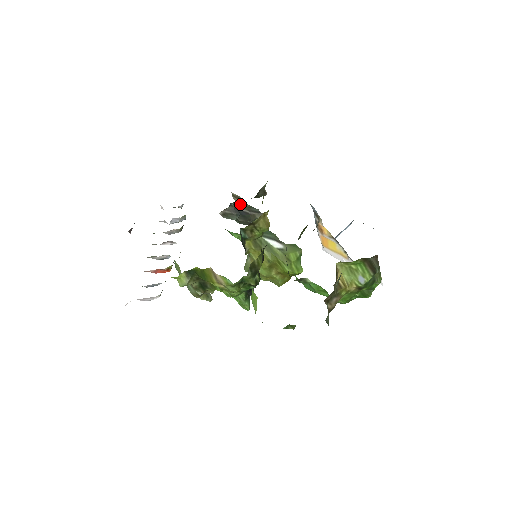
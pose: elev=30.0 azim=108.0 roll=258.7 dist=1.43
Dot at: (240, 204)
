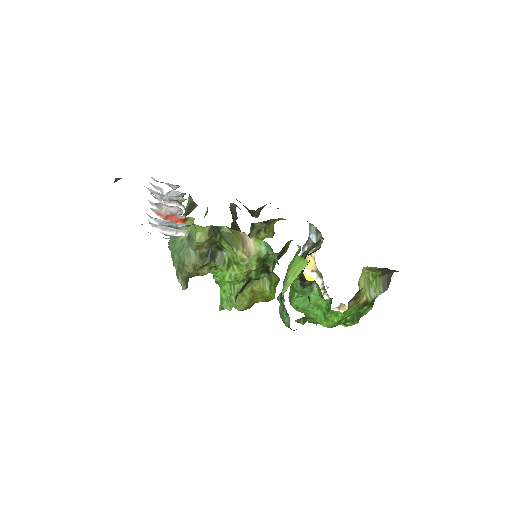
Dot at: occluded
